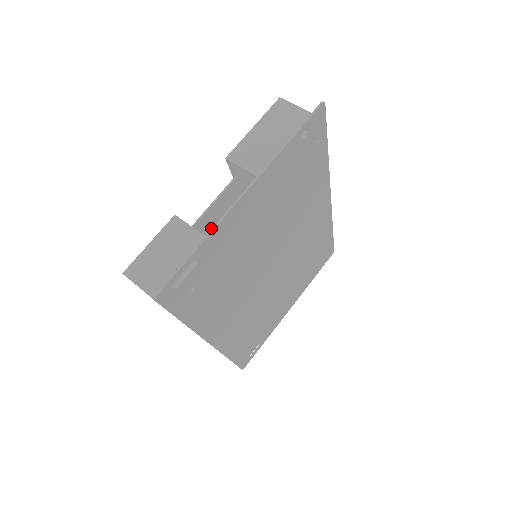
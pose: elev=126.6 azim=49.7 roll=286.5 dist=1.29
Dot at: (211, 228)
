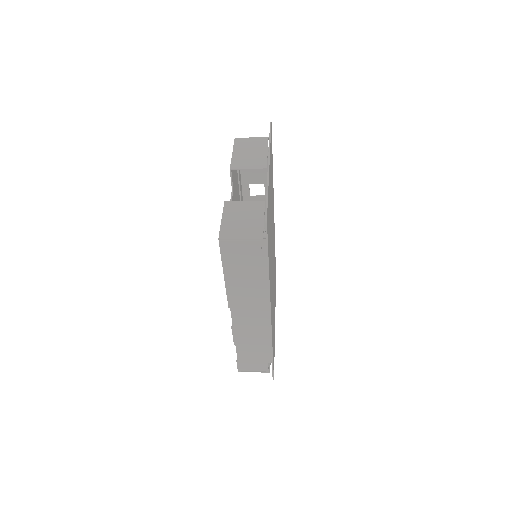
Dot at: occluded
